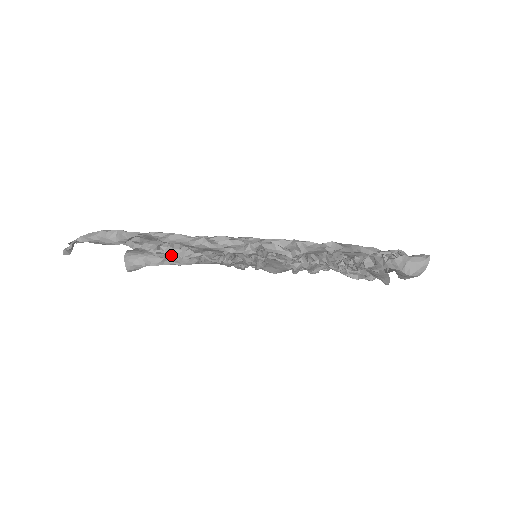
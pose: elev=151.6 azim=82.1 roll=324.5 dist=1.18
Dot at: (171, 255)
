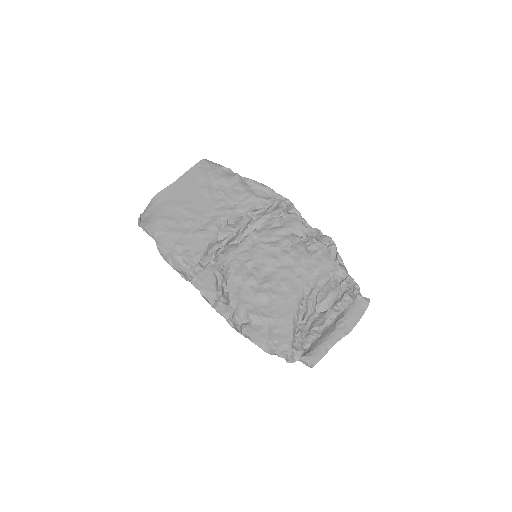
Dot at: occluded
